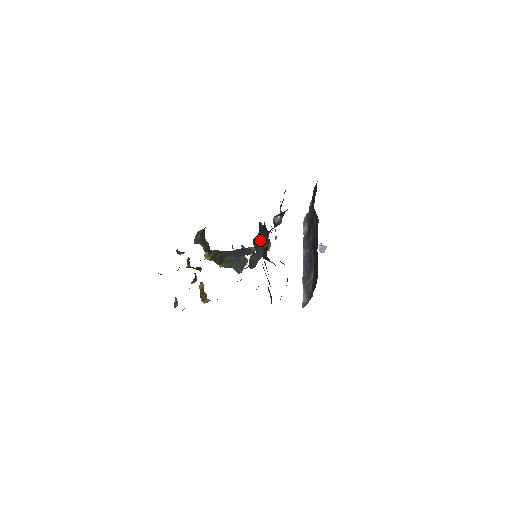
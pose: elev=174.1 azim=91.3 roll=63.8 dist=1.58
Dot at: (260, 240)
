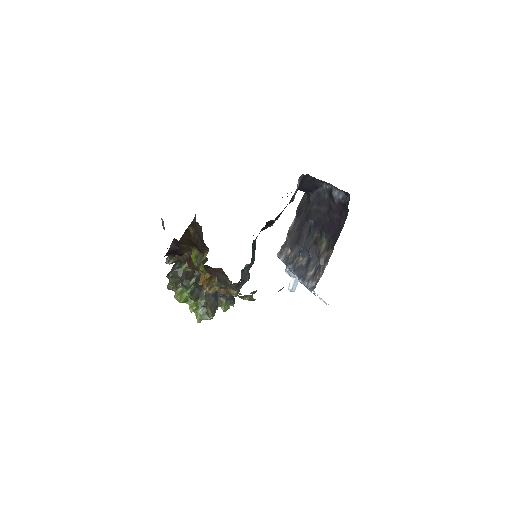
Dot at: (254, 250)
